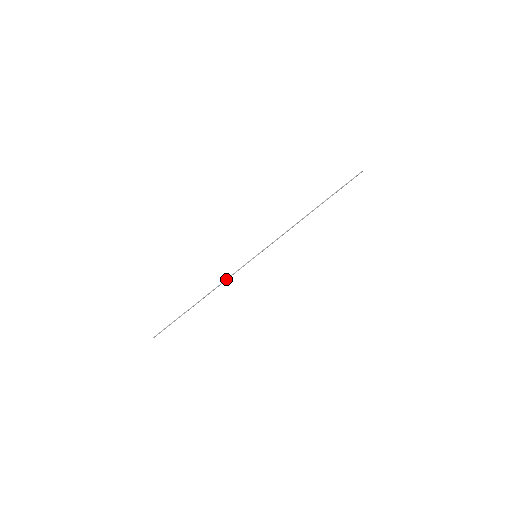
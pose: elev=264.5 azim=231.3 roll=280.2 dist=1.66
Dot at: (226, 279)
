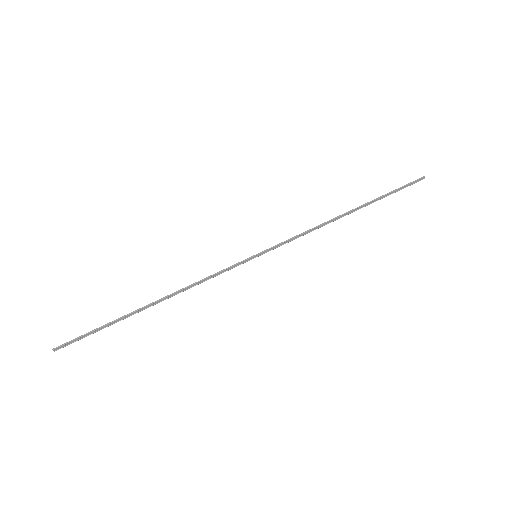
Dot at: (202, 279)
